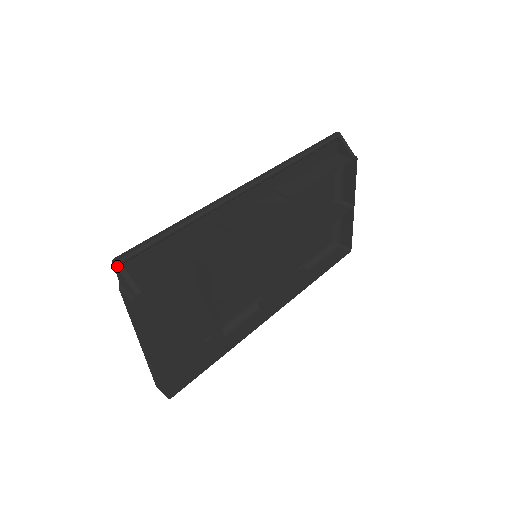
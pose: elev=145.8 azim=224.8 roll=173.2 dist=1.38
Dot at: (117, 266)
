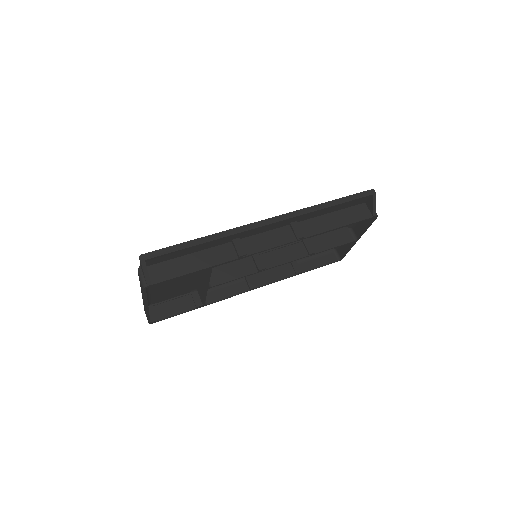
Dot at: (141, 262)
